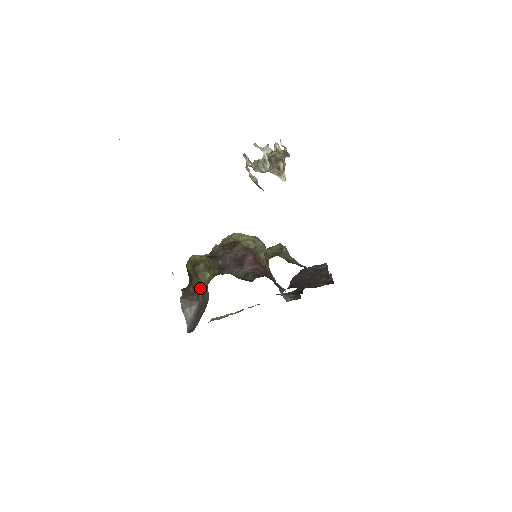
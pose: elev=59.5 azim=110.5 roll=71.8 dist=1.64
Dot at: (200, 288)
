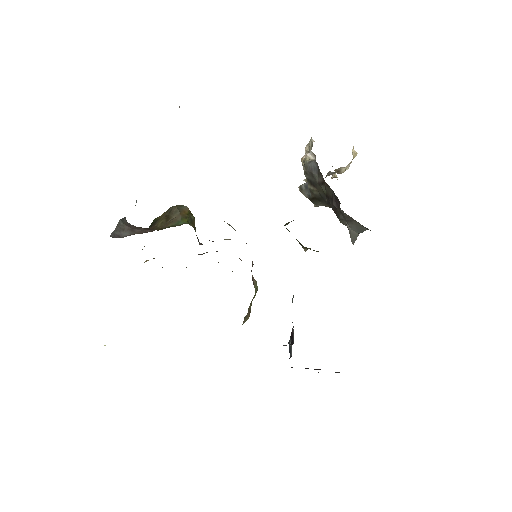
Dot at: (161, 229)
